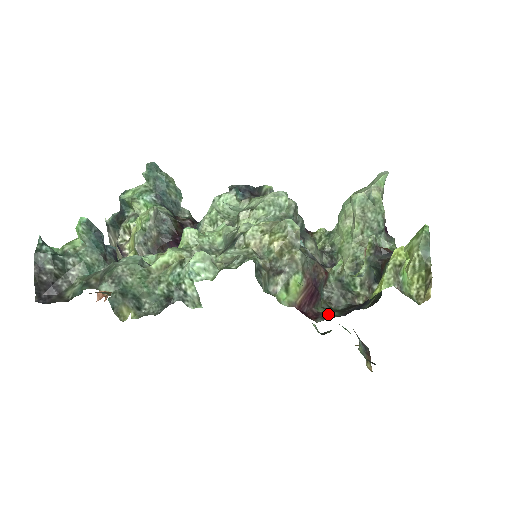
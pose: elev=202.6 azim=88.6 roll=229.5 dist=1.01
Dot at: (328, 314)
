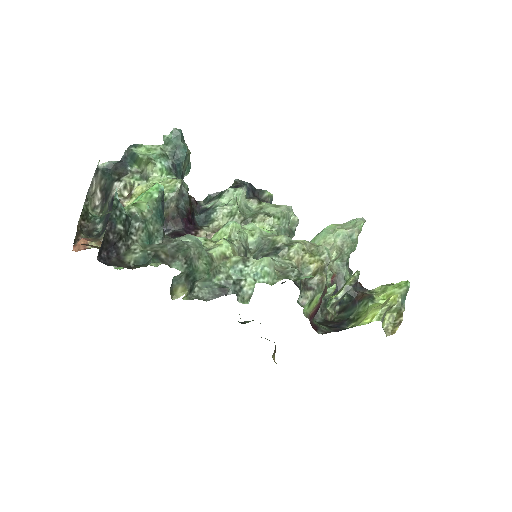
Dot at: (323, 328)
